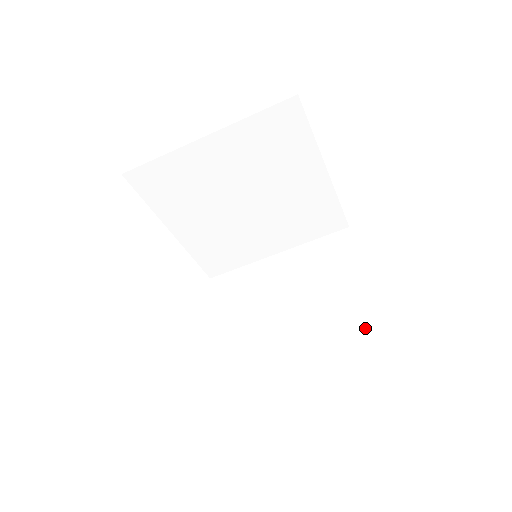
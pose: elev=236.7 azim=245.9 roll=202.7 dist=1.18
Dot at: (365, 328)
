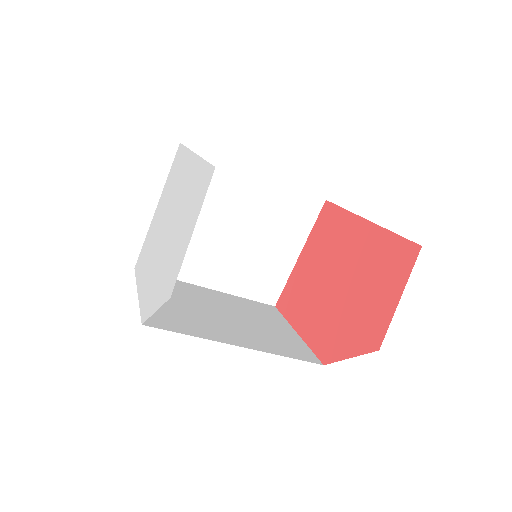
Dot at: (269, 288)
